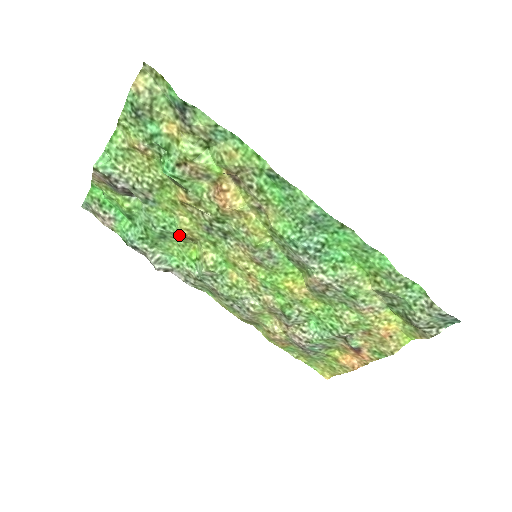
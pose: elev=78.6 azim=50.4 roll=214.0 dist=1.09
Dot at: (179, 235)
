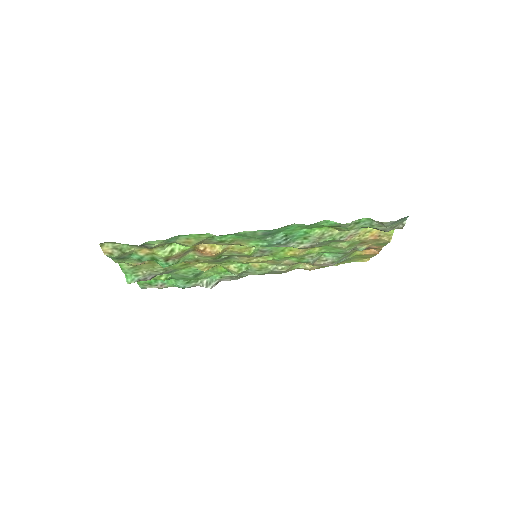
Dot at: occluded
